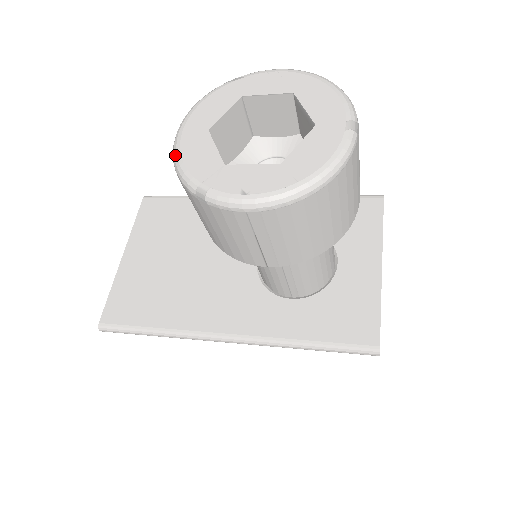
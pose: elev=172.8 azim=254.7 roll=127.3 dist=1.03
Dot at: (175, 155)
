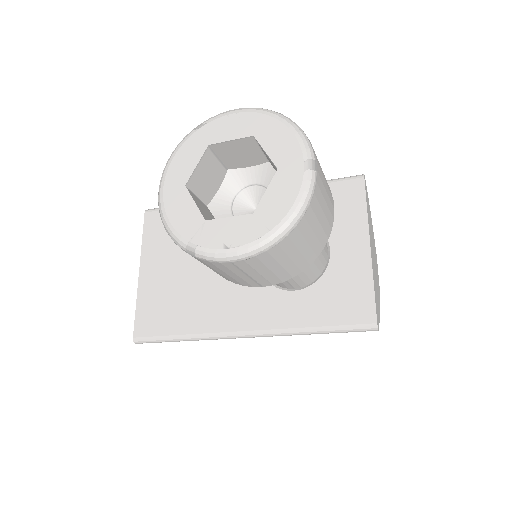
Dot at: (161, 215)
